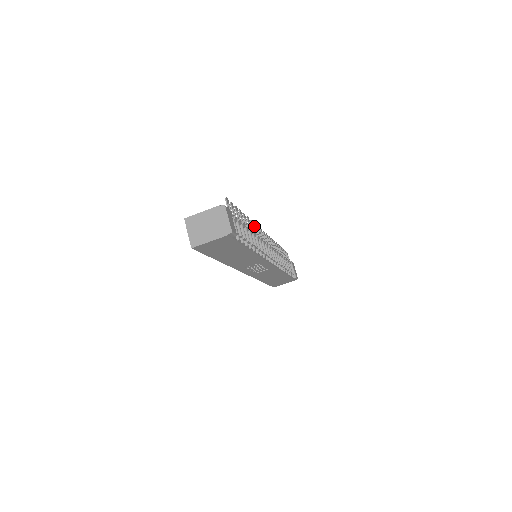
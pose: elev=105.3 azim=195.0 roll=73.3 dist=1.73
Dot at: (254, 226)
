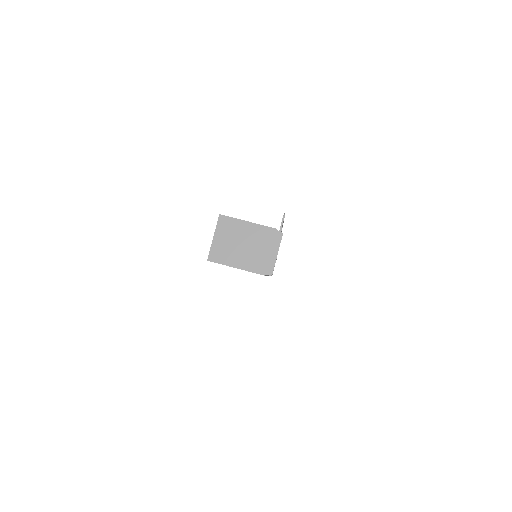
Dot at: occluded
